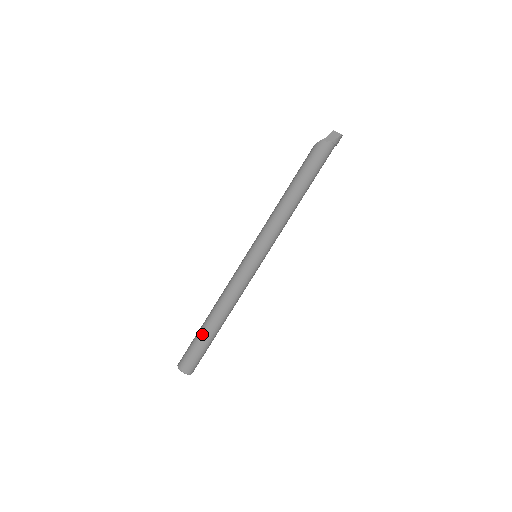
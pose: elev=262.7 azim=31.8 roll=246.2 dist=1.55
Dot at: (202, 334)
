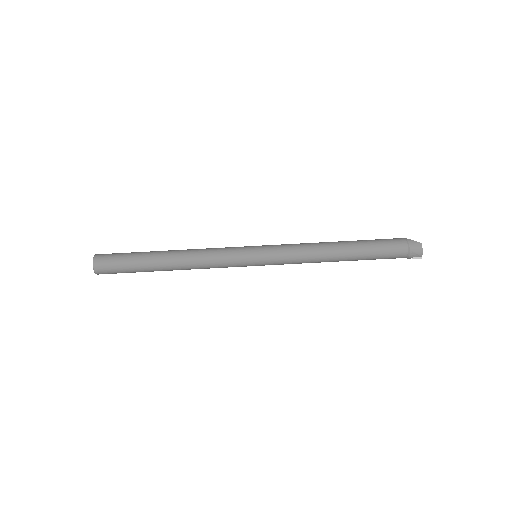
Dot at: occluded
